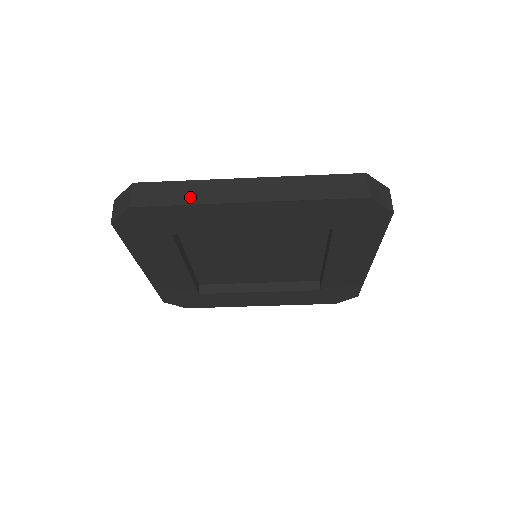
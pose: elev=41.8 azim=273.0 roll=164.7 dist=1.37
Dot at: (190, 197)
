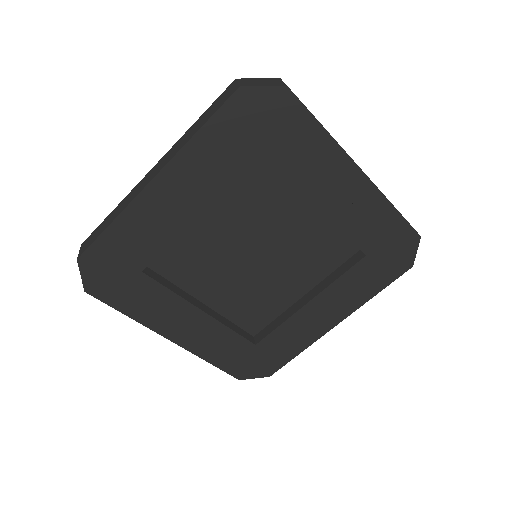
Dot at: occluded
